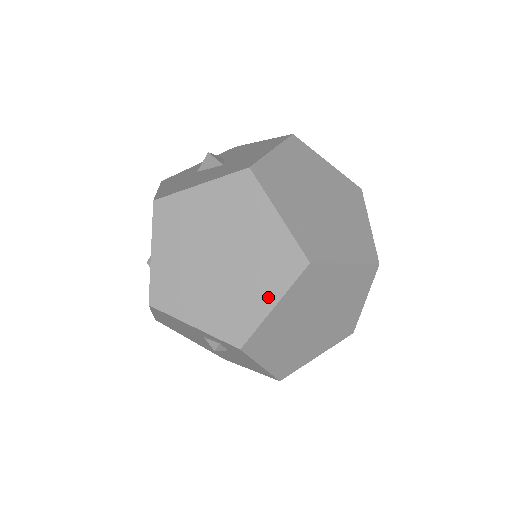
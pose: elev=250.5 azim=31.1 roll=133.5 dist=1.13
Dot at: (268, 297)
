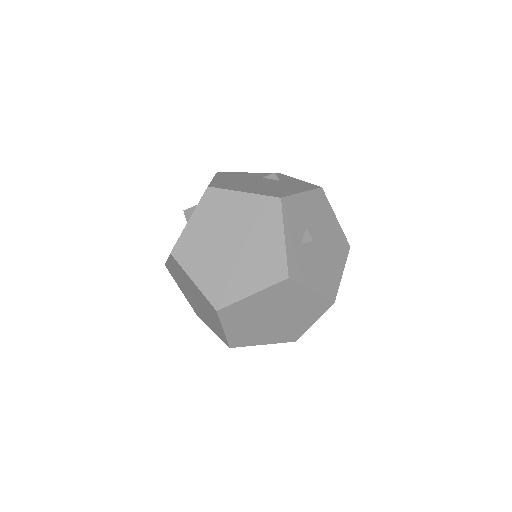
Dot at: (219, 325)
